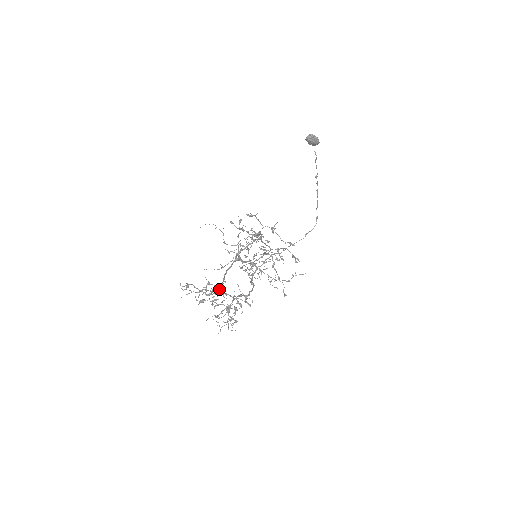
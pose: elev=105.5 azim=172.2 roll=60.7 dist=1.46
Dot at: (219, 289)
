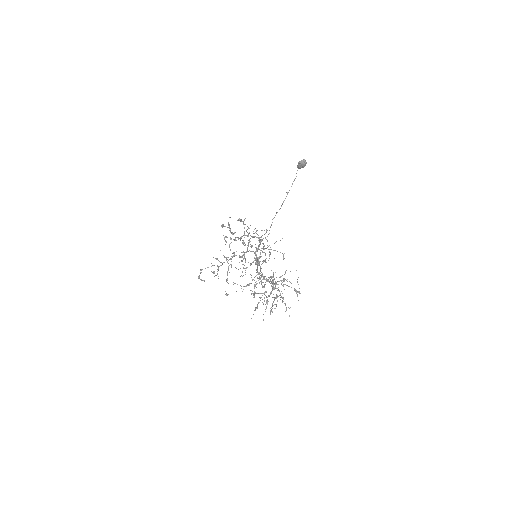
Dot at: occluded
